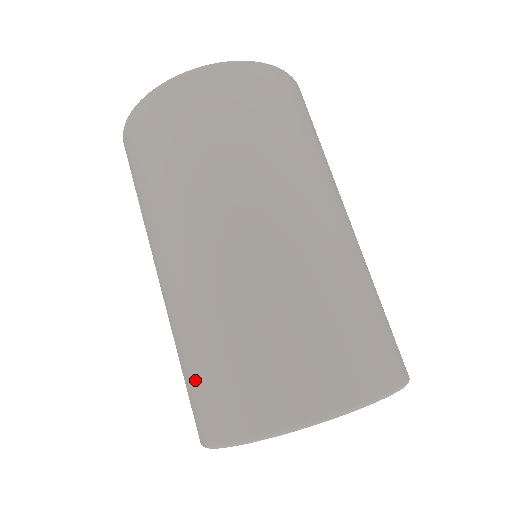
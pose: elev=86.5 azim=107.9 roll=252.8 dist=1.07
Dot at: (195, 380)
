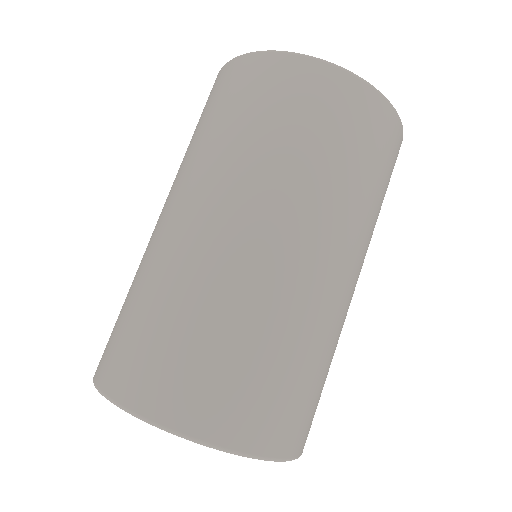
Dot at: (119, 322)
